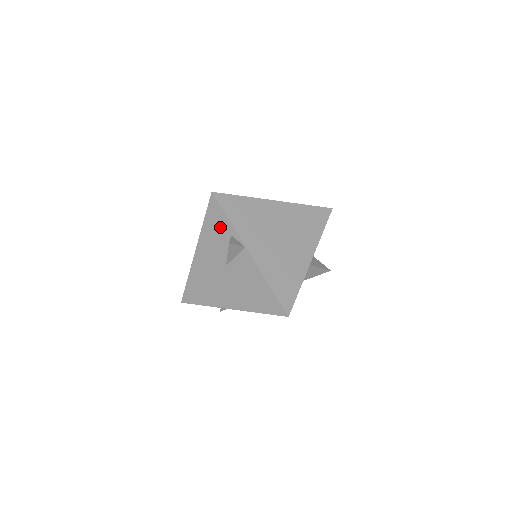
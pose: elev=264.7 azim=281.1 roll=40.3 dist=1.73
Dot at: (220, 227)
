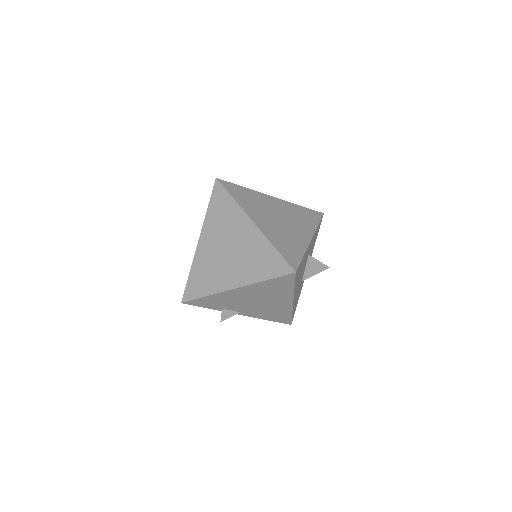
Dot at: (224, 207)
